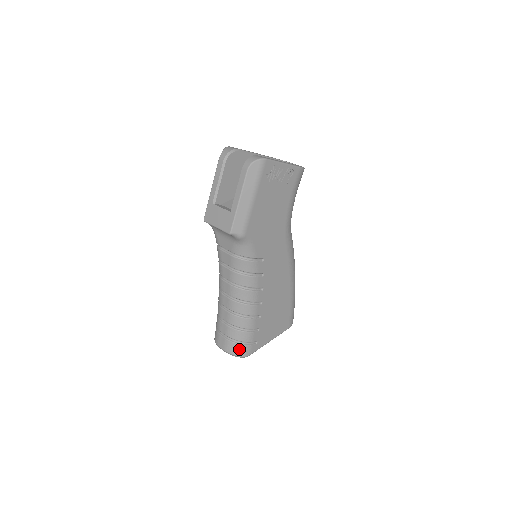
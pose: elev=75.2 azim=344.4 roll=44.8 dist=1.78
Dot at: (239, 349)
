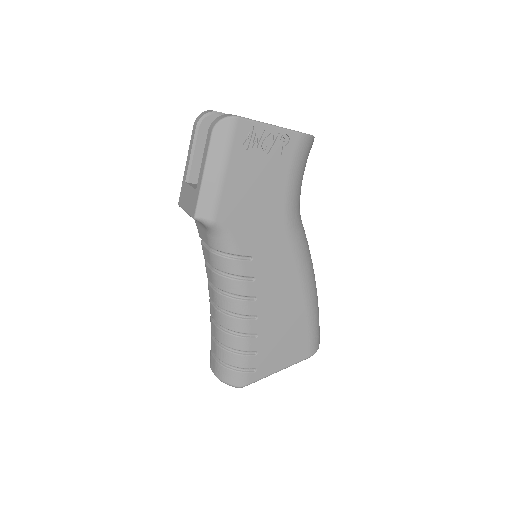
Dot at: (230, 376)
